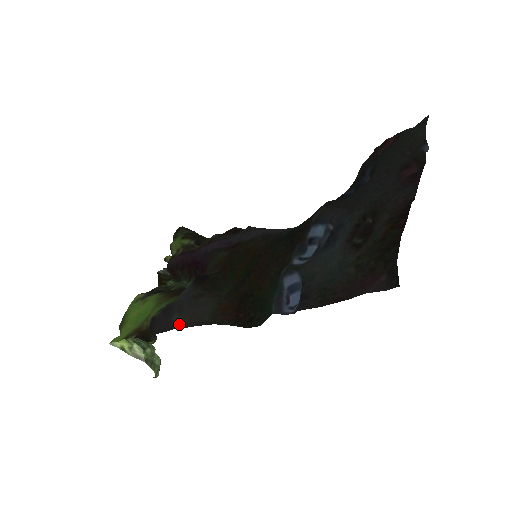
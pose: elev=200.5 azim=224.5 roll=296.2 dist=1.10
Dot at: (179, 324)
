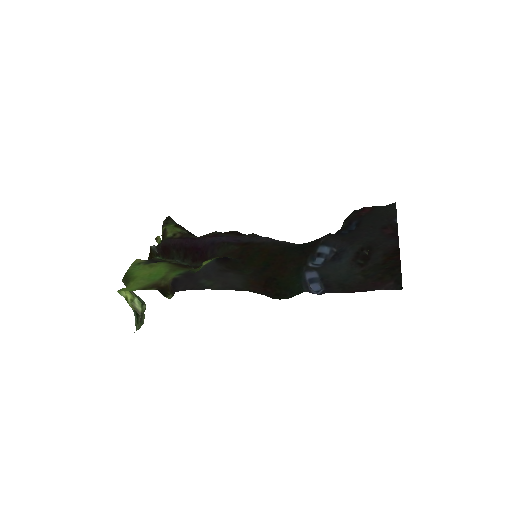
Dot at: (211, 286)
